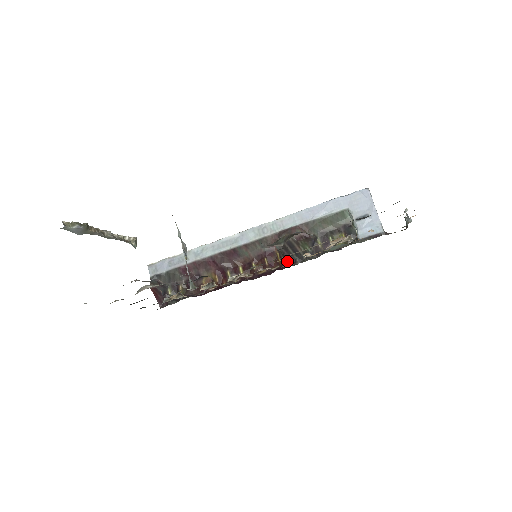
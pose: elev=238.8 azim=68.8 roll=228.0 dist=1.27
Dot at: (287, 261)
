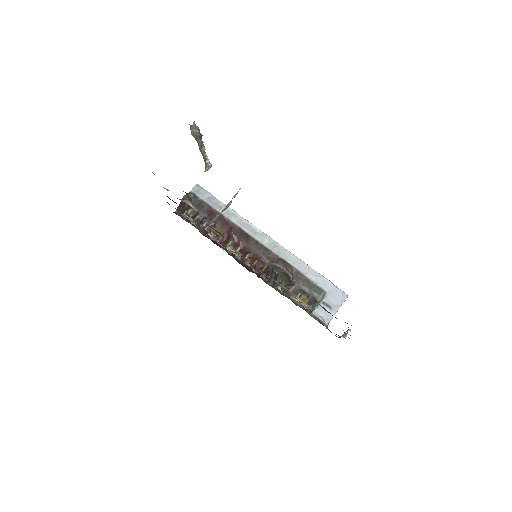
Dot at: (266, 276)
